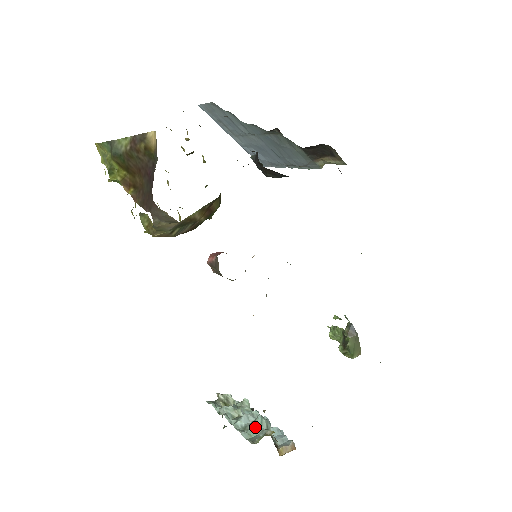
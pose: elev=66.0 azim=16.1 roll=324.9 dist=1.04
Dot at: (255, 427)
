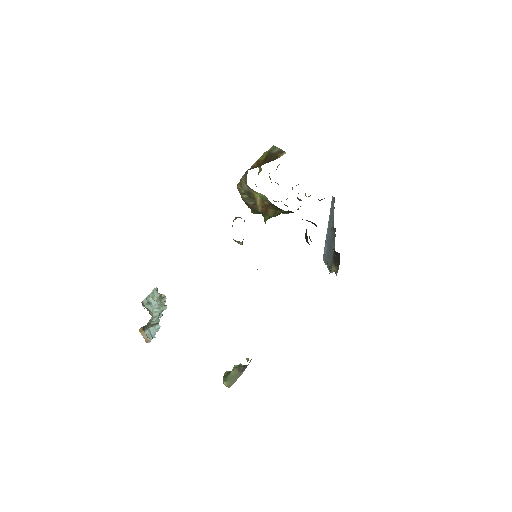
Dot at: (152, 307)
